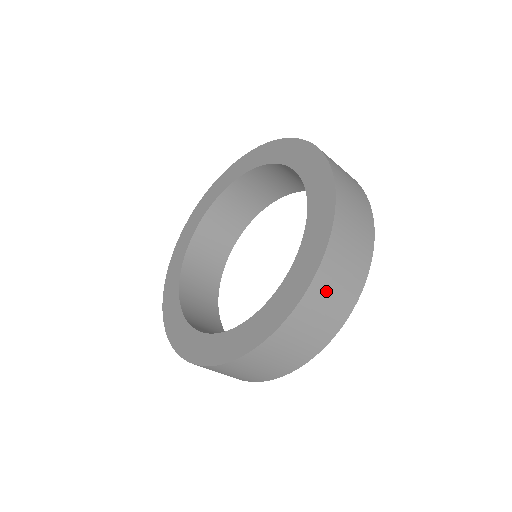
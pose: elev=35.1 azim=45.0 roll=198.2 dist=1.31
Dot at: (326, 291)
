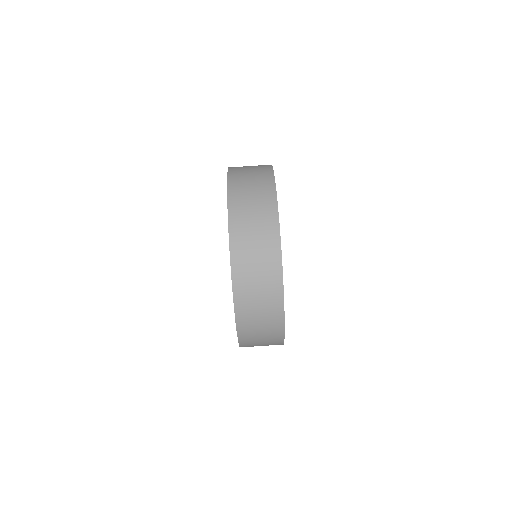
Dot at: (242, 168)
